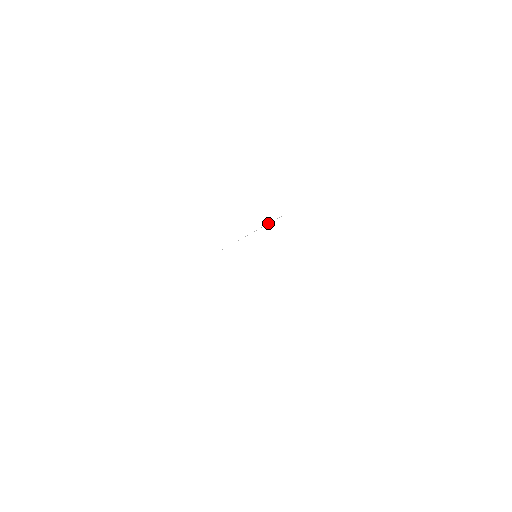
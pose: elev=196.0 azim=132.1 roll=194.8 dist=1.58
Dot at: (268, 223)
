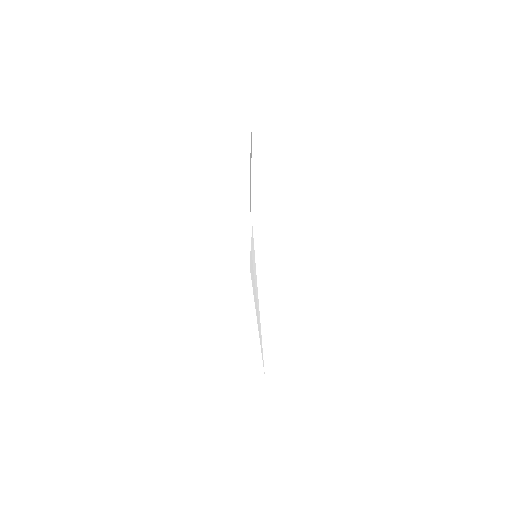
Dot at: occluded
